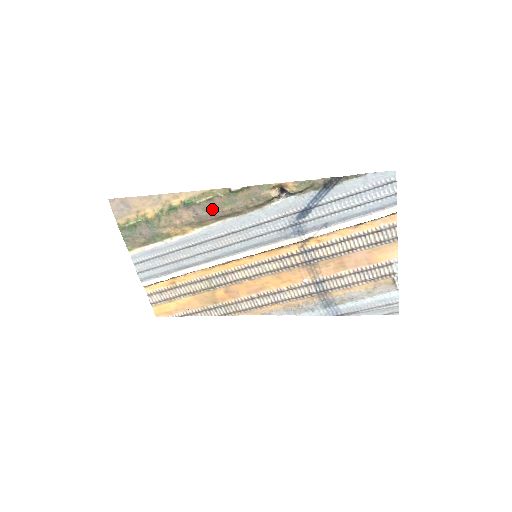
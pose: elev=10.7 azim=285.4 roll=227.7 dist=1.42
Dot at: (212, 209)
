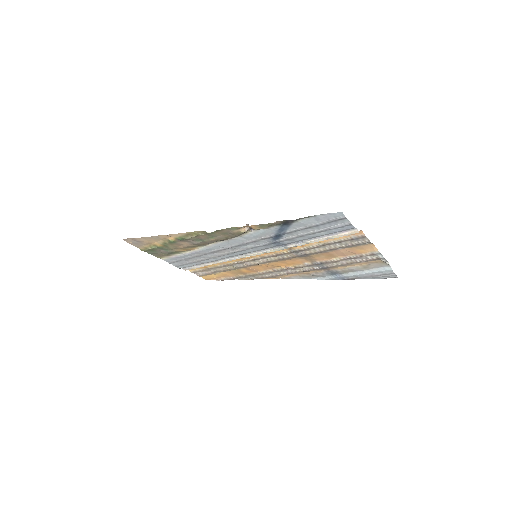
Dot at: (201, 240)
